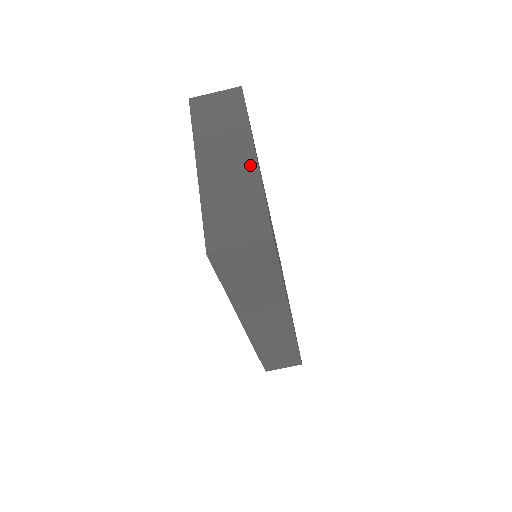
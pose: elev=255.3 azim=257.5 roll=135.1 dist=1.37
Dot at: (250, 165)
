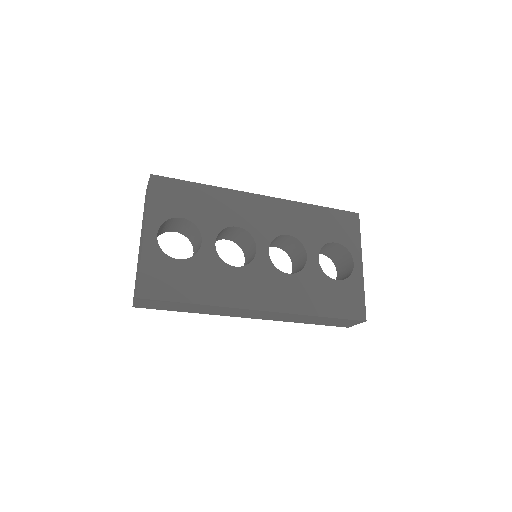
Dot at: (142, 242)
